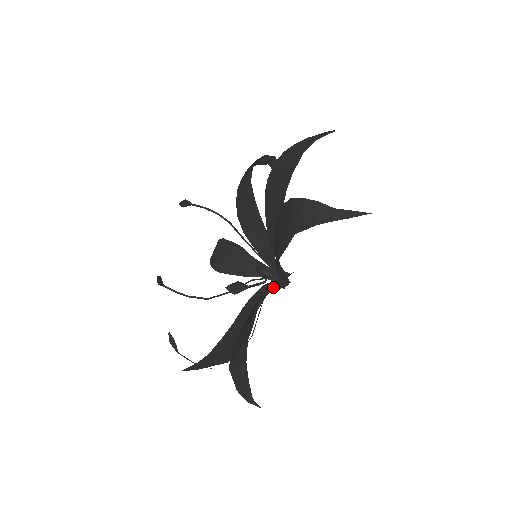
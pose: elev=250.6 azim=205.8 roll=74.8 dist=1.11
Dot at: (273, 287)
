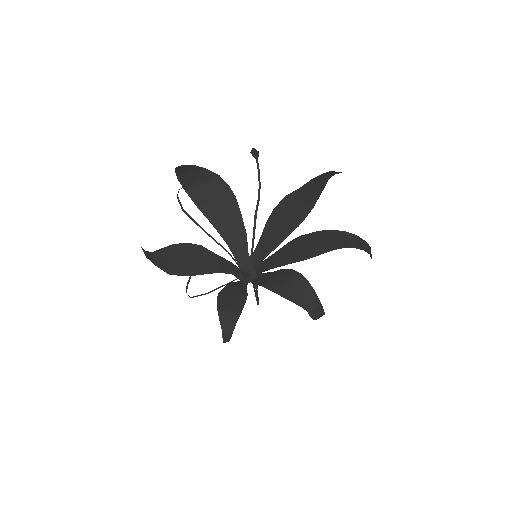
Dot at: (237, 271)
